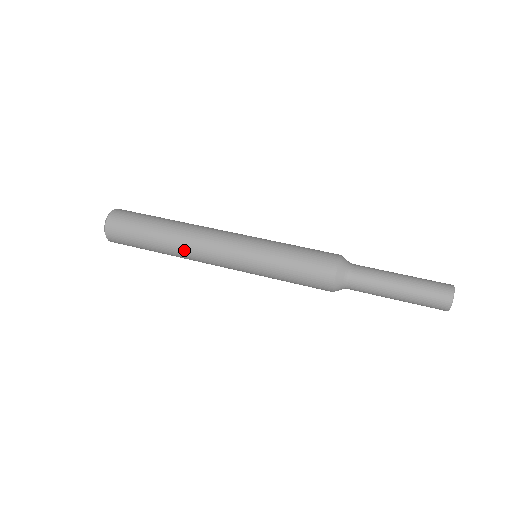
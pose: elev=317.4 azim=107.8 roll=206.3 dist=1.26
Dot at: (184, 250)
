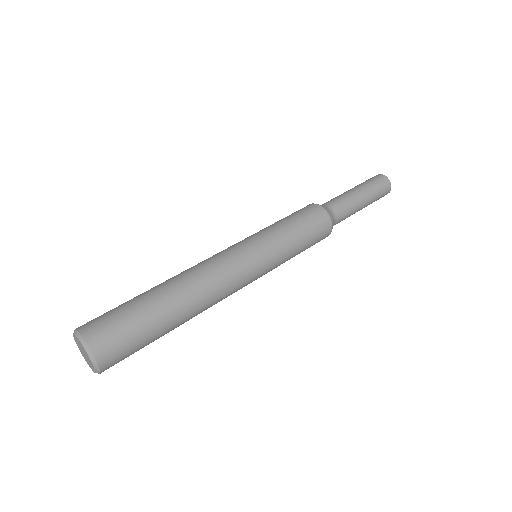
Dot at: (203, 299)
